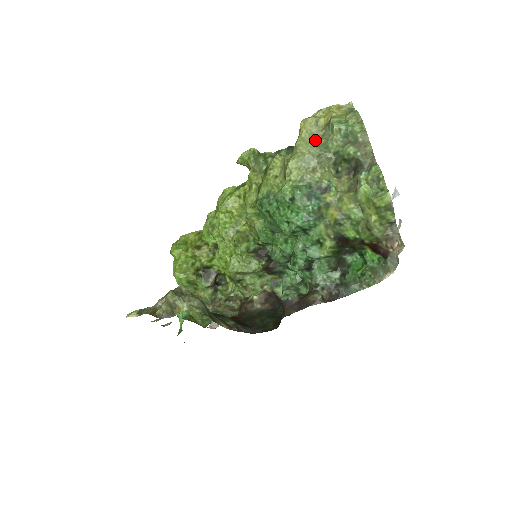
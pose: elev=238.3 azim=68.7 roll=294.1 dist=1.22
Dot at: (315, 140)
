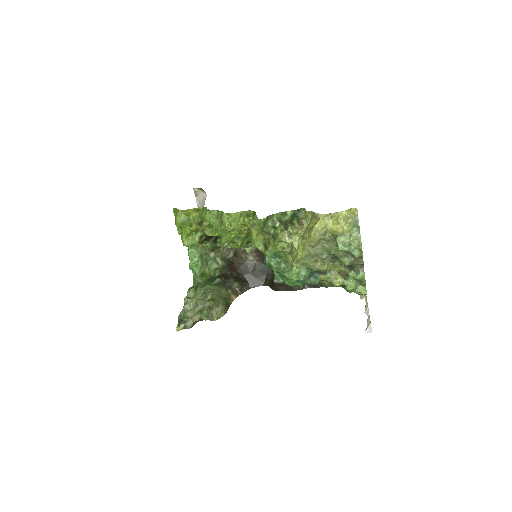
Dot at: (321, 241)
